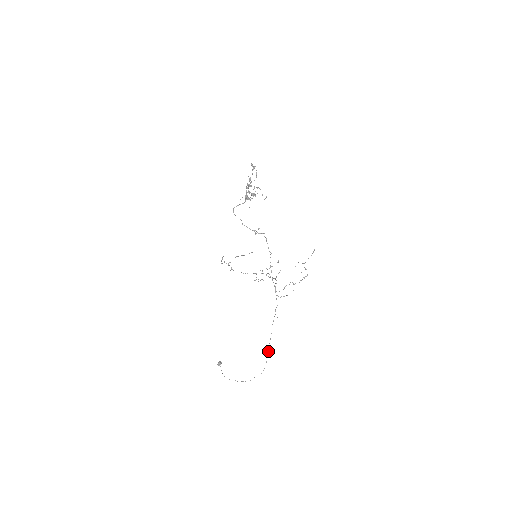
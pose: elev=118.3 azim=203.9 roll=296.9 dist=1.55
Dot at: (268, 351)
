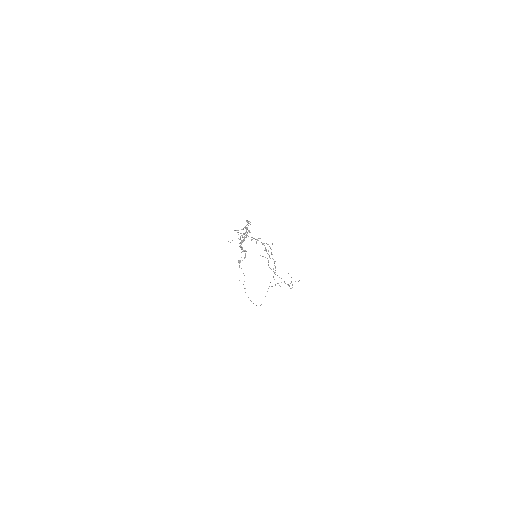
Dot at: (265, 296)
